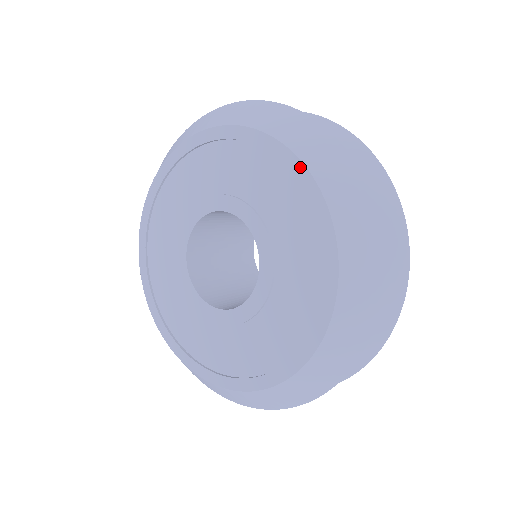
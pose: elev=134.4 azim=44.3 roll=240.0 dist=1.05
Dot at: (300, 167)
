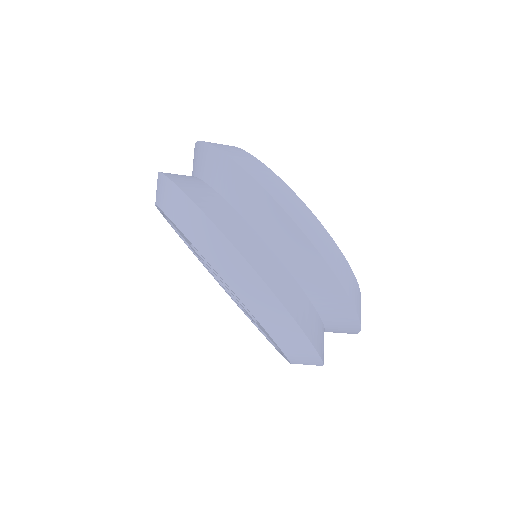
Dot at: occluded
